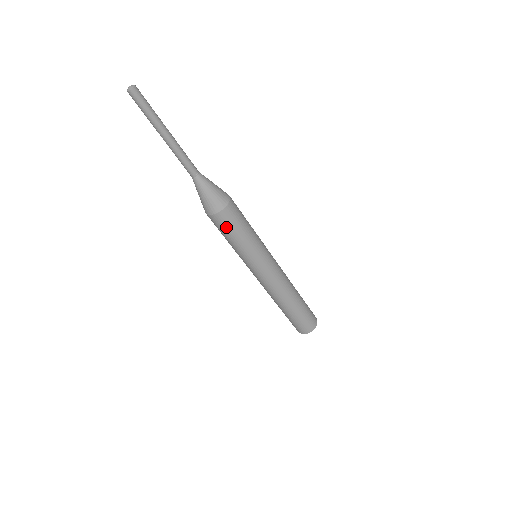
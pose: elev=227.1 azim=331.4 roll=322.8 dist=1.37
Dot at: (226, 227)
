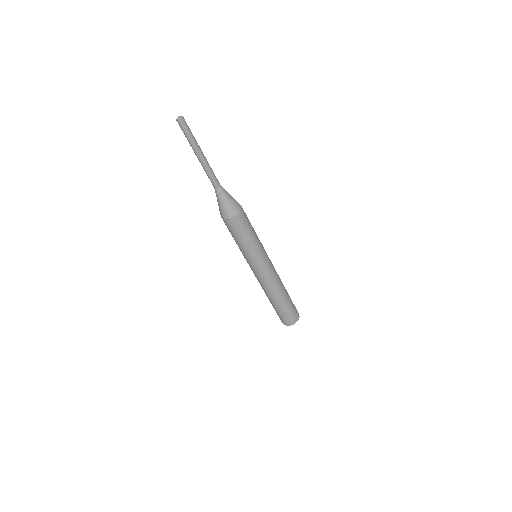
Dot at: (243, 226)
